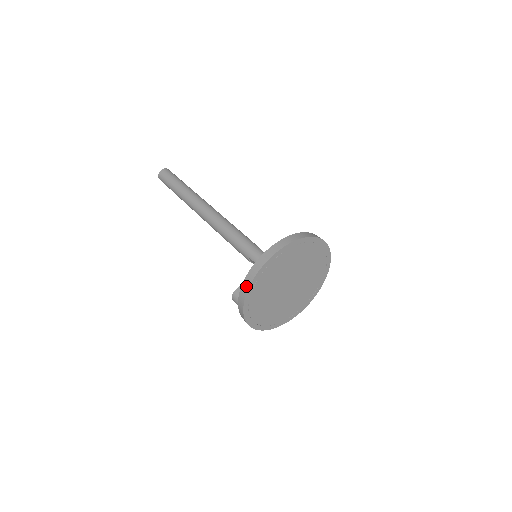
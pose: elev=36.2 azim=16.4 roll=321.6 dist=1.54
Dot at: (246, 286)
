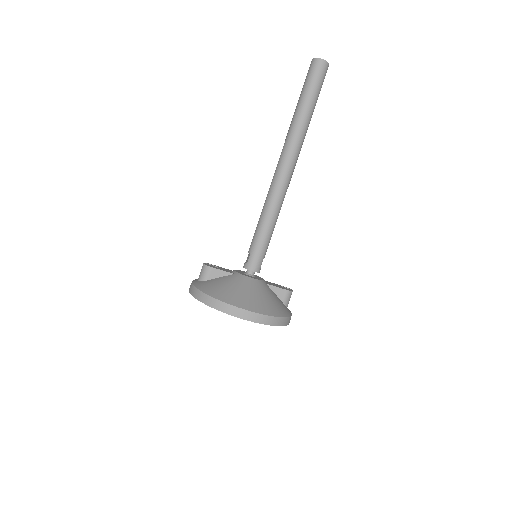
Dot at: (209, 302)
